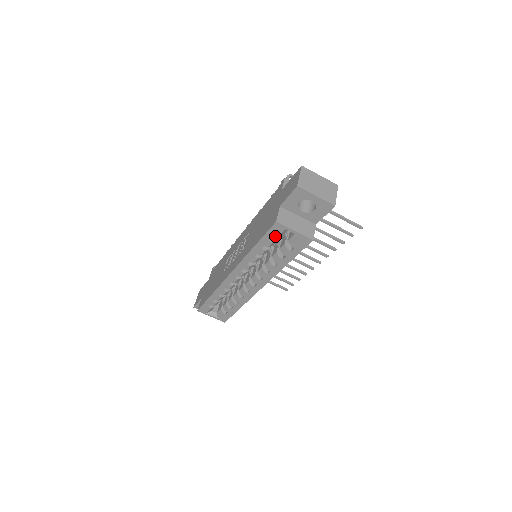
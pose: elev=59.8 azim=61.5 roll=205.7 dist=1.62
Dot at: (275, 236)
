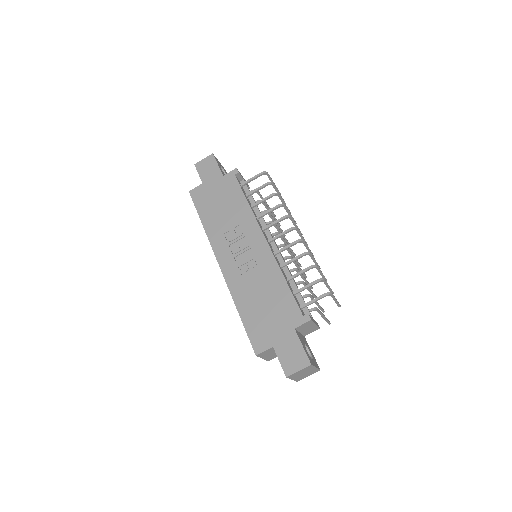
Dot at: occluded
